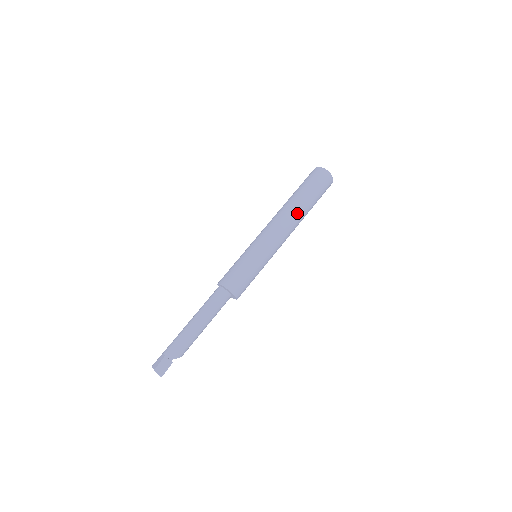
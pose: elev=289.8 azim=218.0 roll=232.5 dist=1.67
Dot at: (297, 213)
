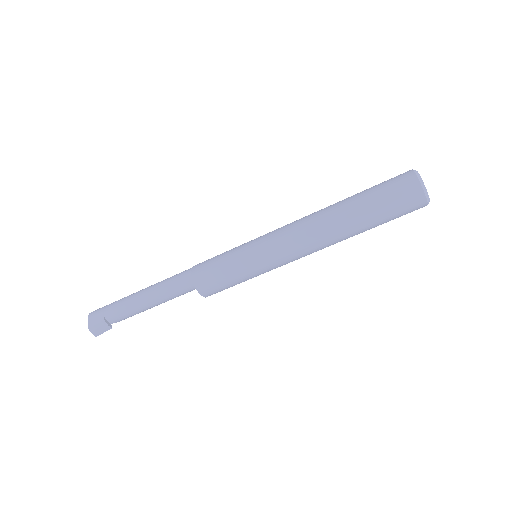
Dot at: (340, 238)
